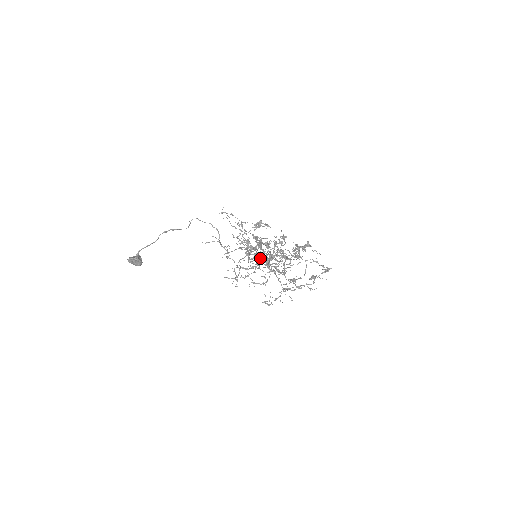
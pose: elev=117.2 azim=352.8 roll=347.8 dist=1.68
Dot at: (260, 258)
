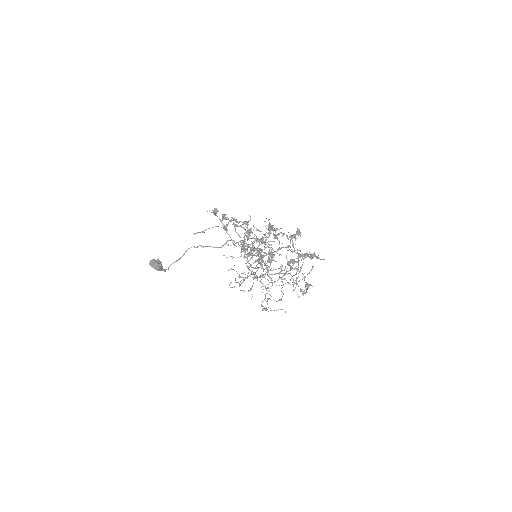
Dot at: (283, 273)
